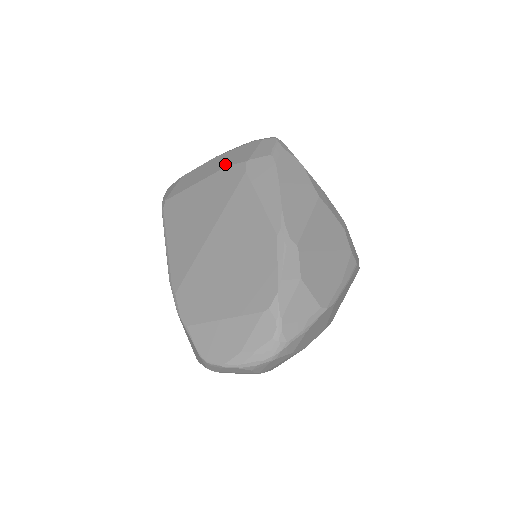
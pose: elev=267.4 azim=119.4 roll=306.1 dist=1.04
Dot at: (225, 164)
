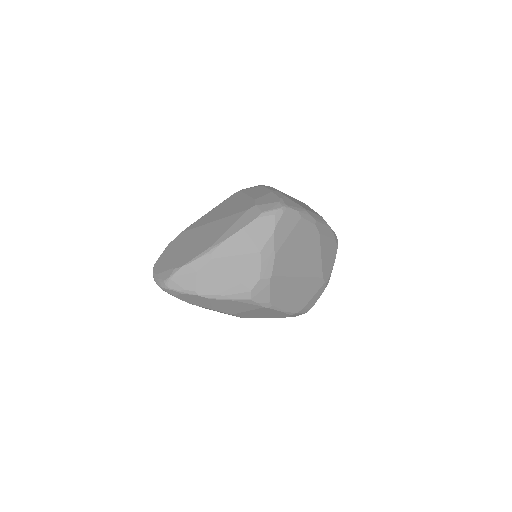
Dot at: (257, 198)
